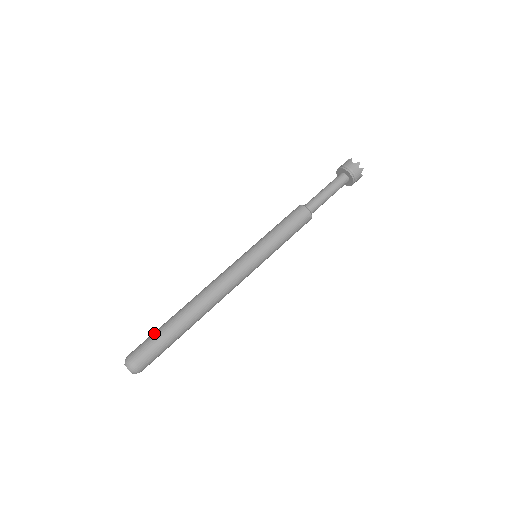
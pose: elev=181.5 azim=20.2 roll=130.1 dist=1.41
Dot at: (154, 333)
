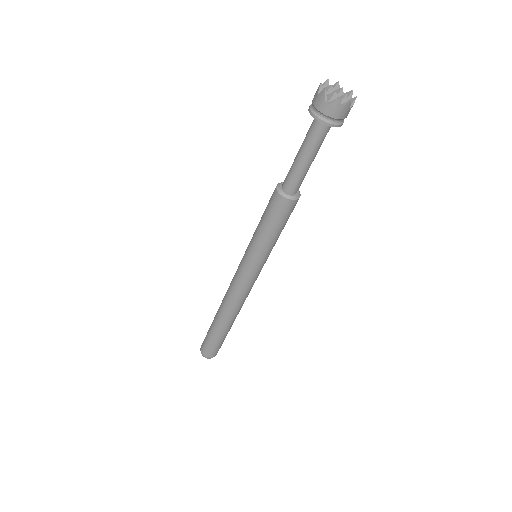
Dot at: (208, 337)
